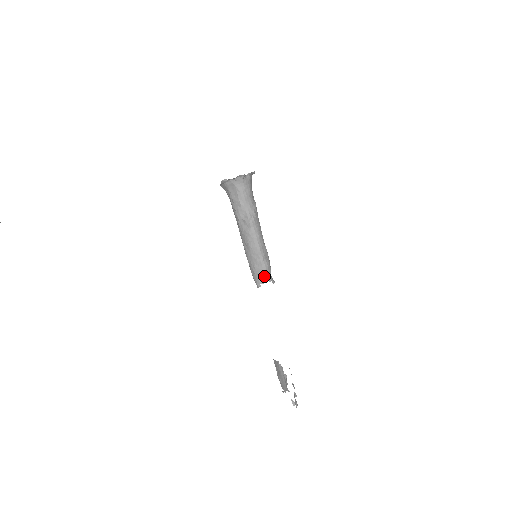
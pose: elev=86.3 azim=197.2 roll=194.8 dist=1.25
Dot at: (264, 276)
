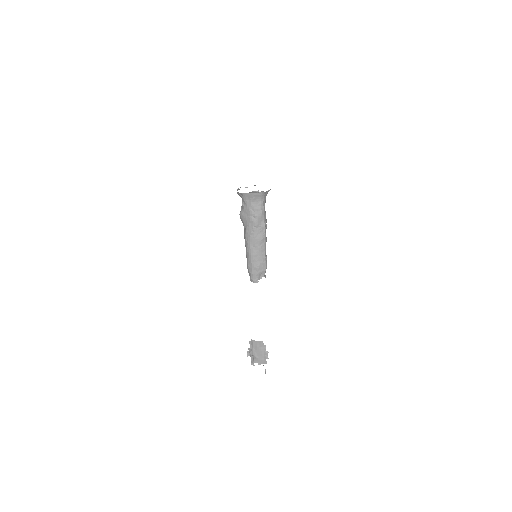
Dot at: (264, 273)
